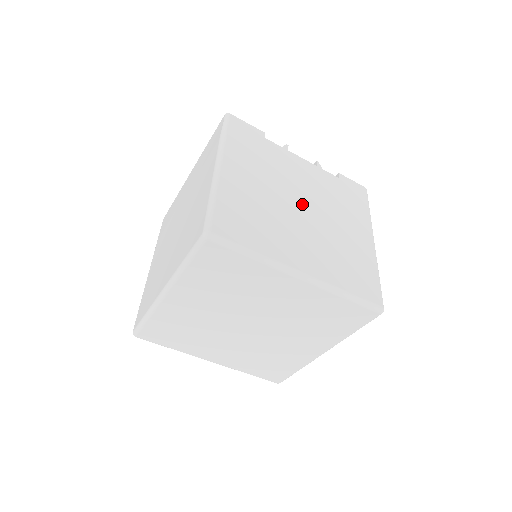
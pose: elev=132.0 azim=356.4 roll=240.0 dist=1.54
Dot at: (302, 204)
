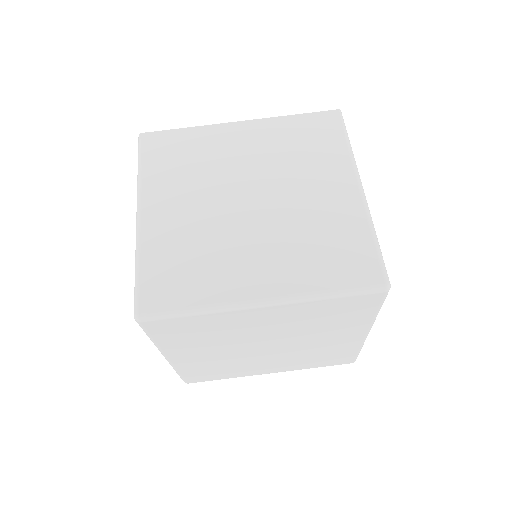
Dot at: occluded
